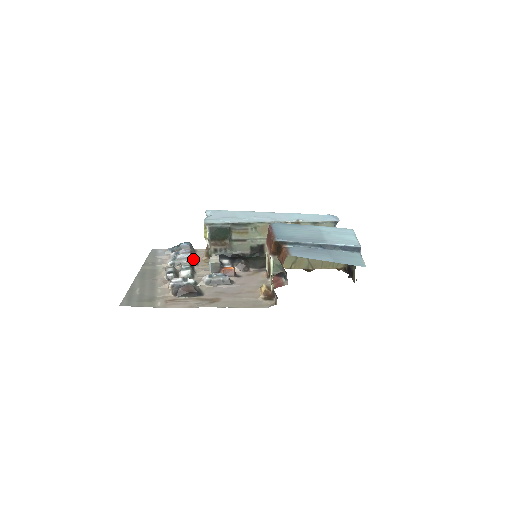
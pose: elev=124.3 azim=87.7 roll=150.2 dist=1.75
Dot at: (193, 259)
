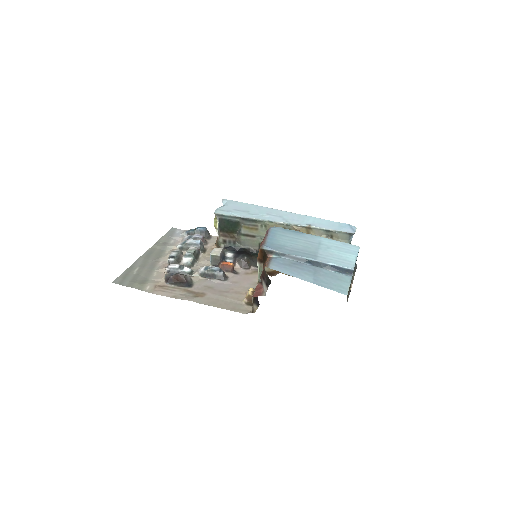
Dot at: (201, 246)
